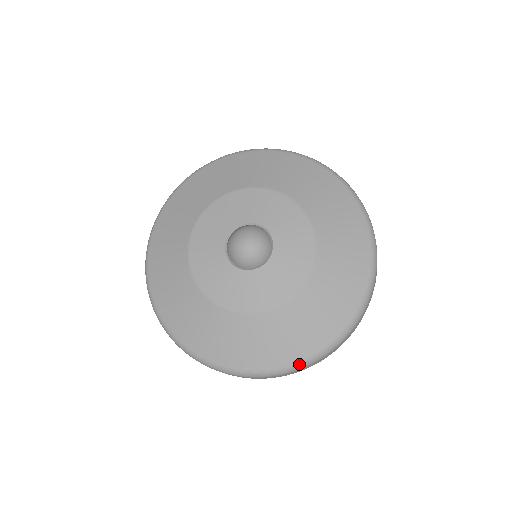
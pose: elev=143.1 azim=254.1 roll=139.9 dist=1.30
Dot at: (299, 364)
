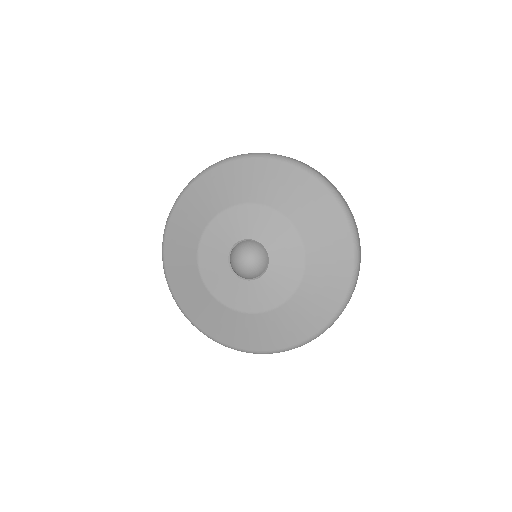
Dot at: (205, 334)
